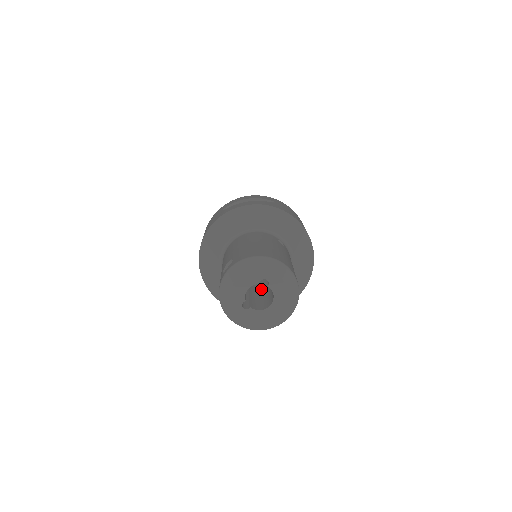
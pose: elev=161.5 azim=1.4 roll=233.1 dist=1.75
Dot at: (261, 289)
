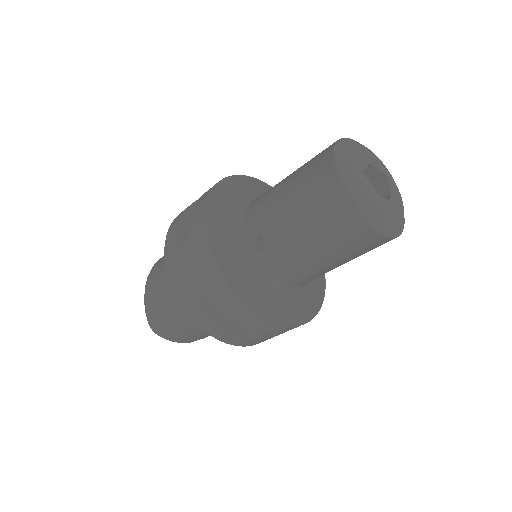
Dot at: occluded
